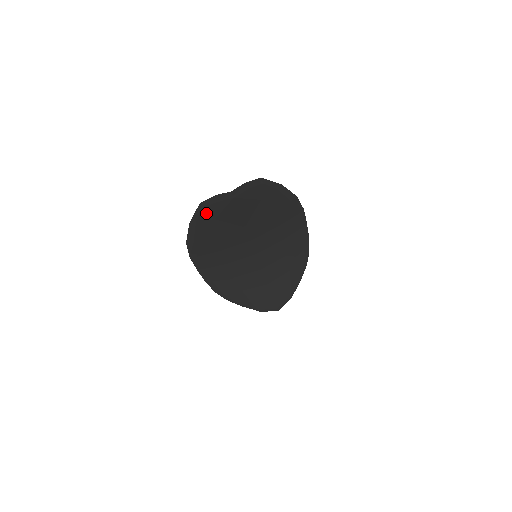
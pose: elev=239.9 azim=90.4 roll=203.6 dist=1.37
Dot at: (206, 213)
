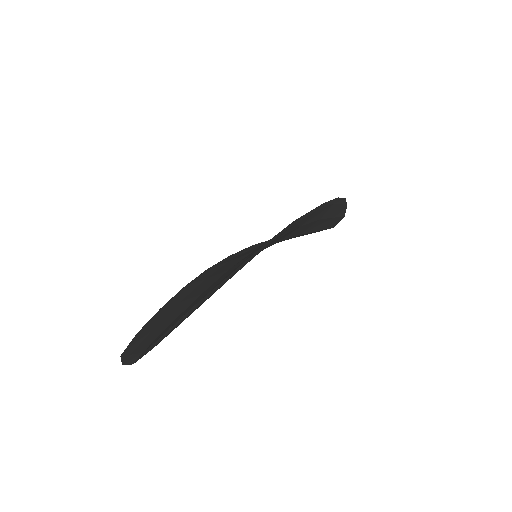
Dot at: occluded
